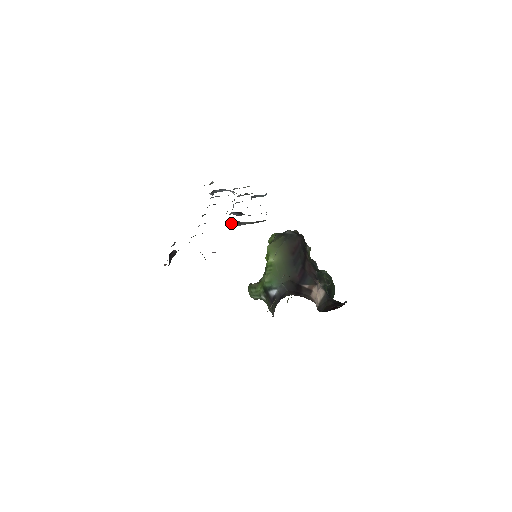
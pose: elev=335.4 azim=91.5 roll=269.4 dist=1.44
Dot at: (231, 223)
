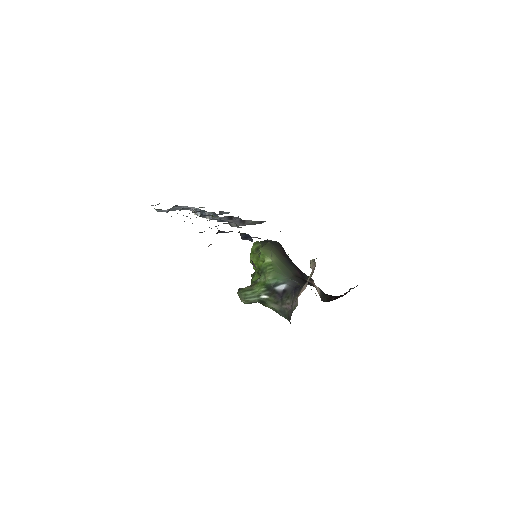
Dot at: (236, 222)
